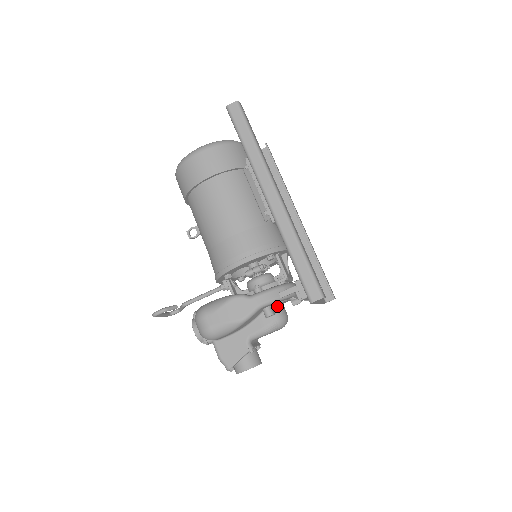
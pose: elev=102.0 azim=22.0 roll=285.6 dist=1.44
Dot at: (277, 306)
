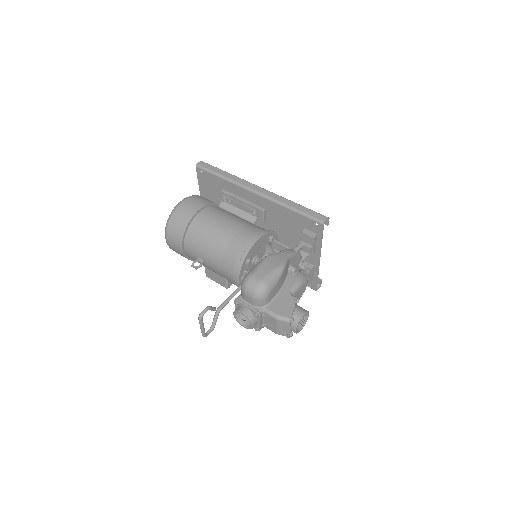
Dot at: occluded
